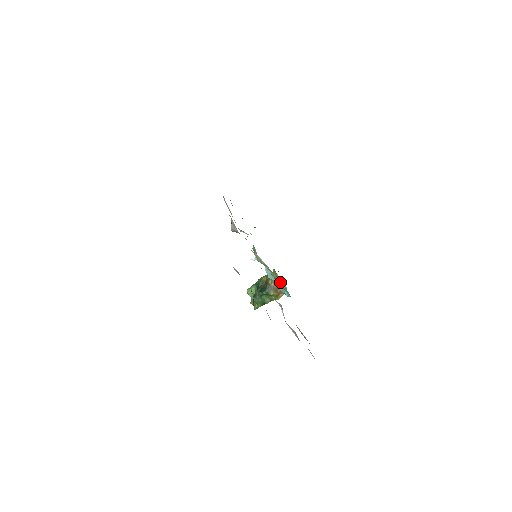
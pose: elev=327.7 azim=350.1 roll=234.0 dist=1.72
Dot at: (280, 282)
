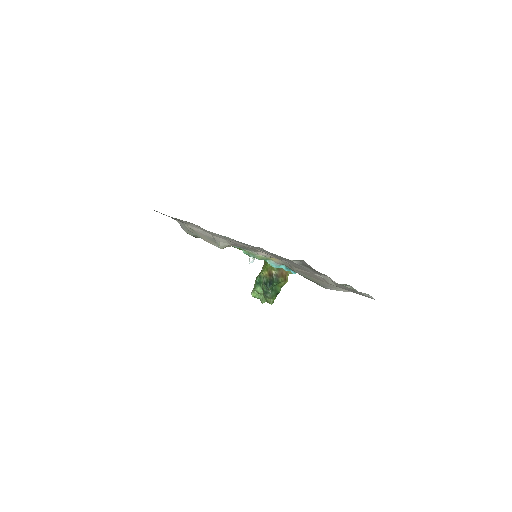
Dot at: (284, 265)
